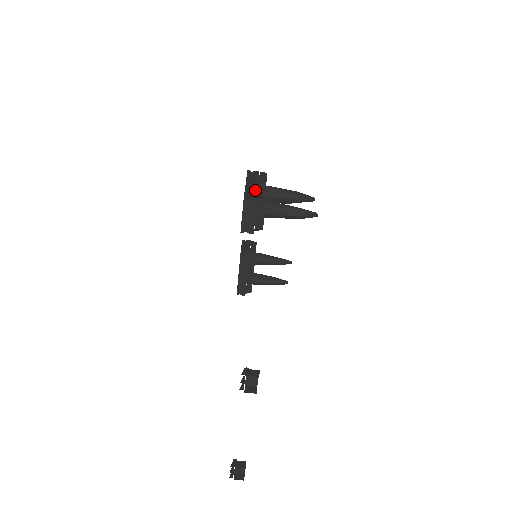
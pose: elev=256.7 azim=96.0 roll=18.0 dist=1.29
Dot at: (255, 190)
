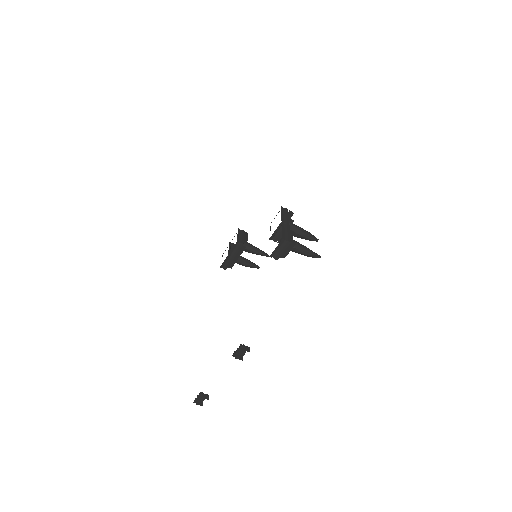
Dot at: (288, 231)
